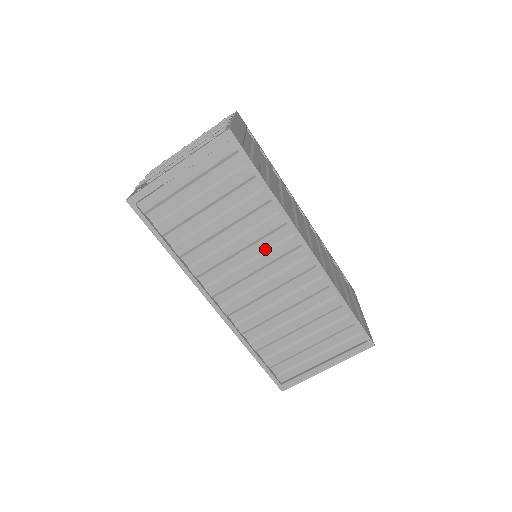
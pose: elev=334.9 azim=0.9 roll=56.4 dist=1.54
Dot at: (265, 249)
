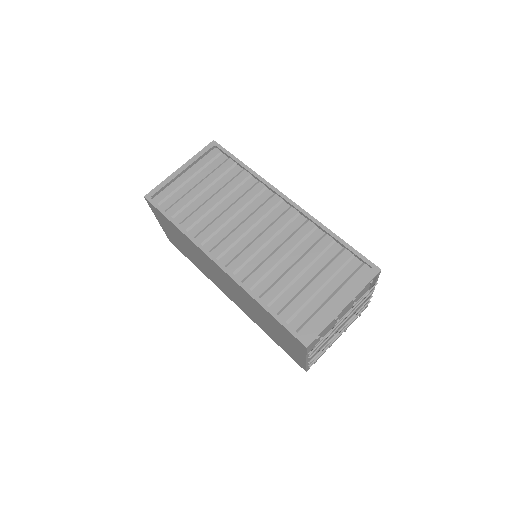
Dot at: (254, 210)
